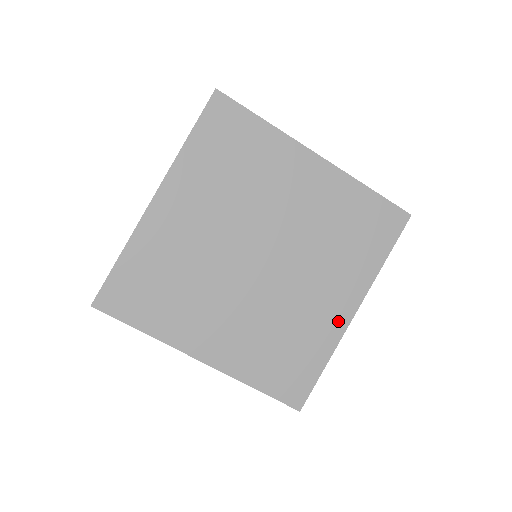
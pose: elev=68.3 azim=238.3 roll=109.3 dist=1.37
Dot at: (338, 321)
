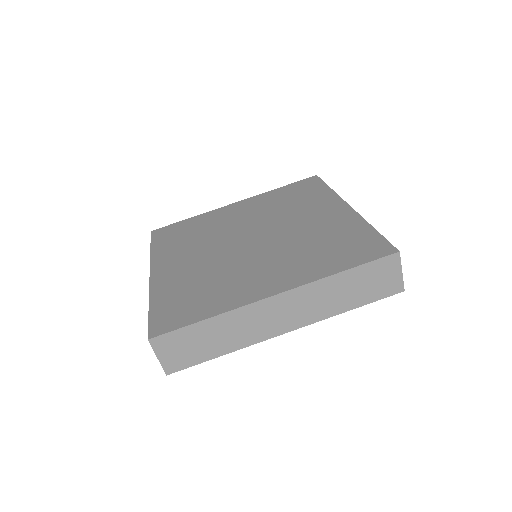
Dot at: (344, 214)
